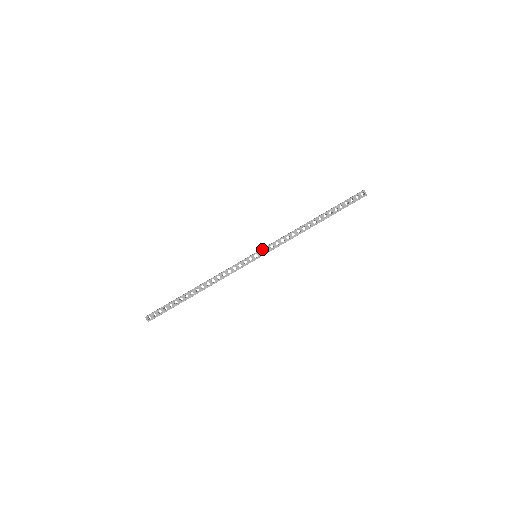
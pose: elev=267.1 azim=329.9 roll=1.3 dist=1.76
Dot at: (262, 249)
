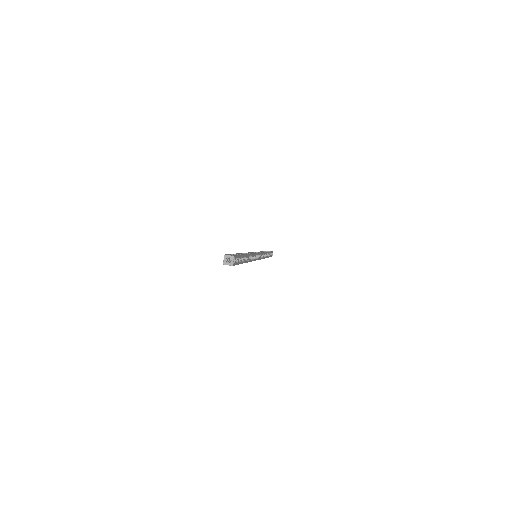
Dot at: occluded
